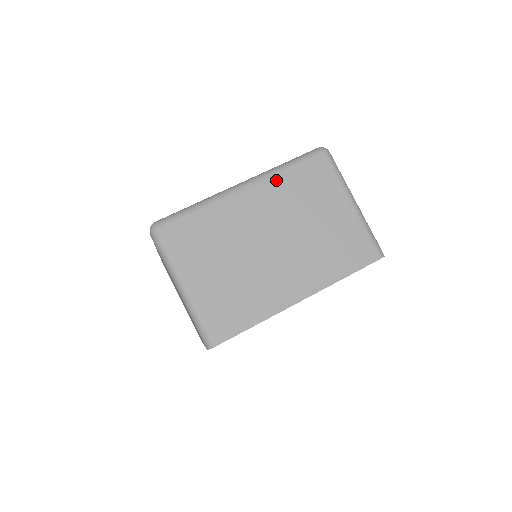
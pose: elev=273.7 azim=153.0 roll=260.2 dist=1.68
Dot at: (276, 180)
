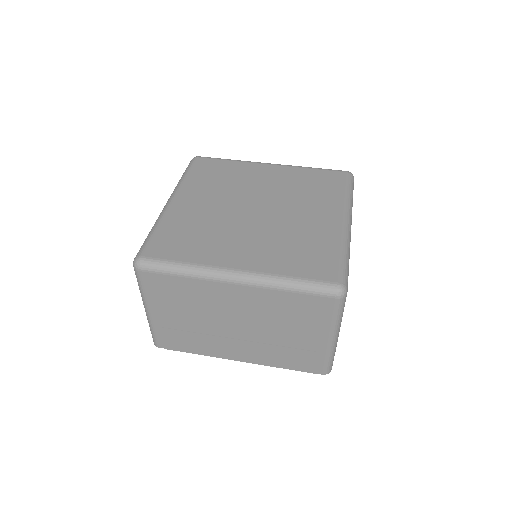
Dot at: (270, 292)
